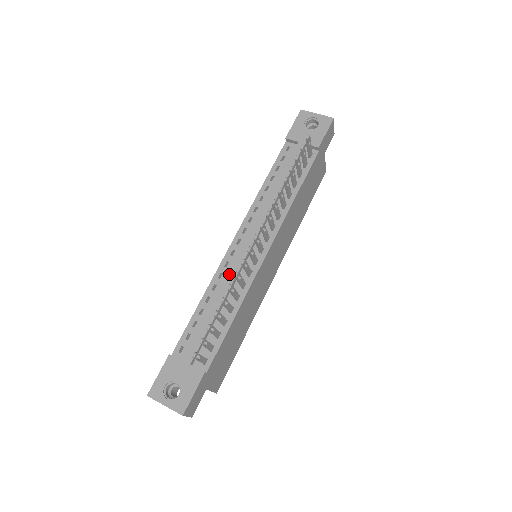
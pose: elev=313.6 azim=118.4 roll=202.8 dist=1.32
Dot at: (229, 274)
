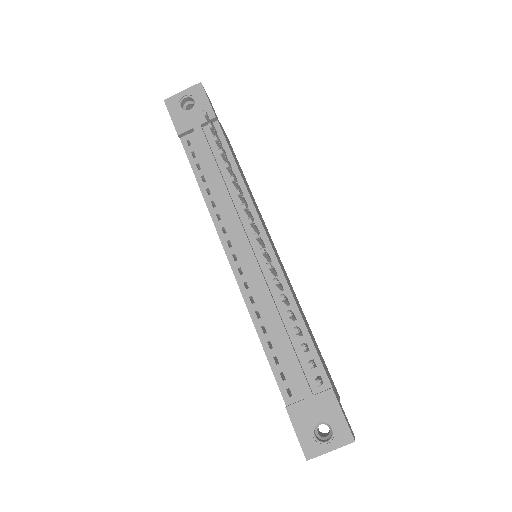
Dot at: (259, 290)
